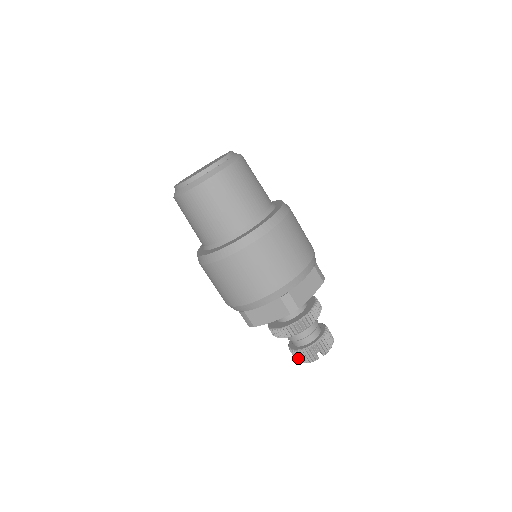
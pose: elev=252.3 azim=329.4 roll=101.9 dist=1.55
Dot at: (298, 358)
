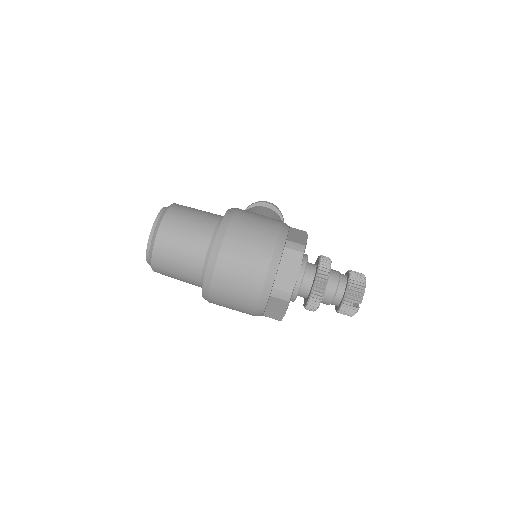
Dot at: occluded
